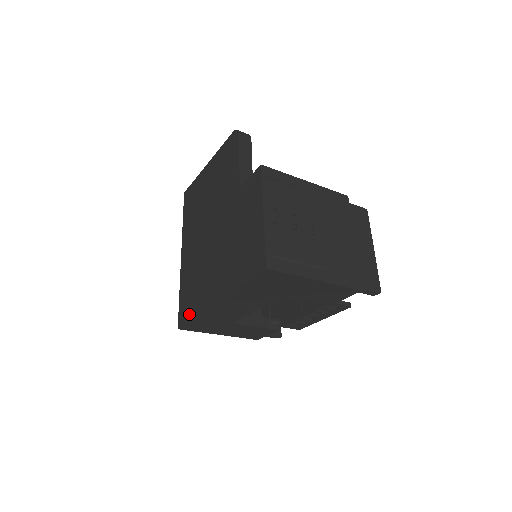
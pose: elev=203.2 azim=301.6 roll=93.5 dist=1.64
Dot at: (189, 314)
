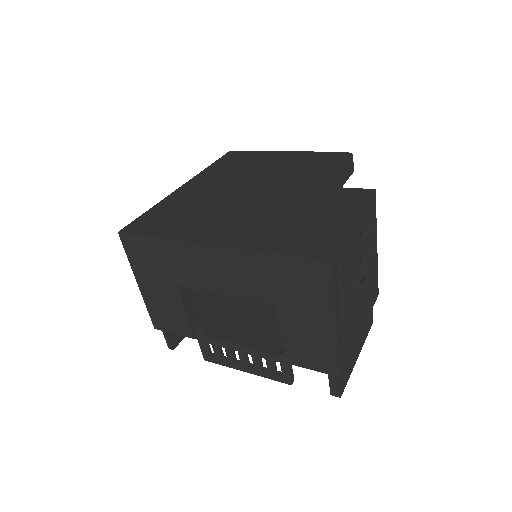
Dot at: (153, 230)
